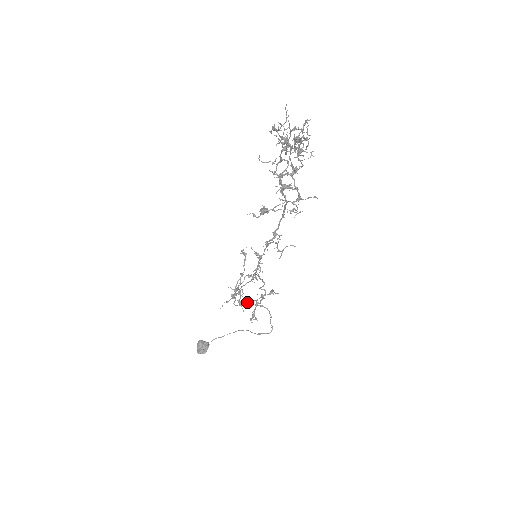
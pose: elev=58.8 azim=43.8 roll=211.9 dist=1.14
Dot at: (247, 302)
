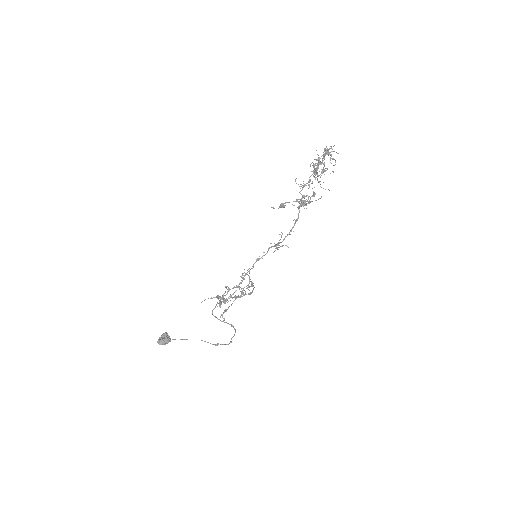
Dot at: (227, 300)
